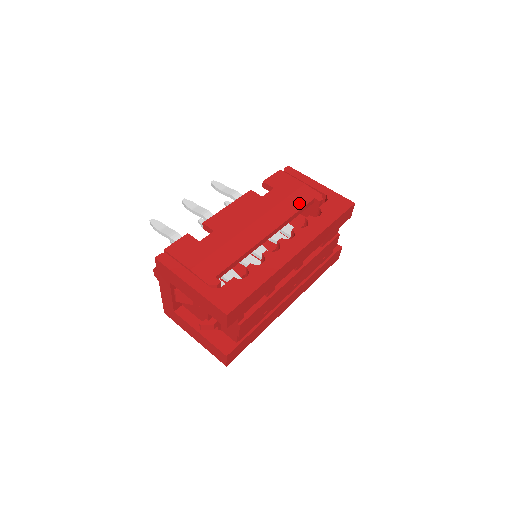
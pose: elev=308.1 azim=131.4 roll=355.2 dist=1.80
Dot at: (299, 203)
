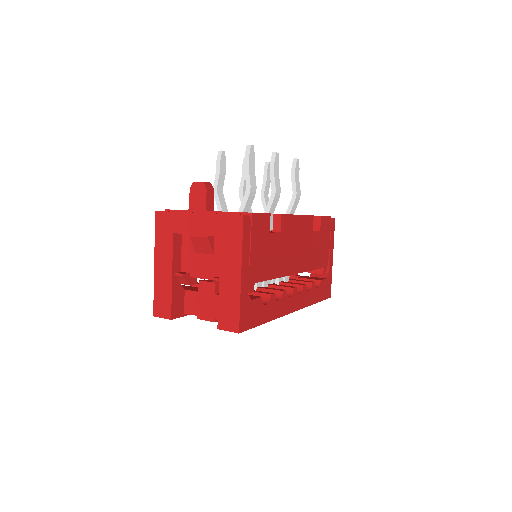
Dot at: (318, 263)
